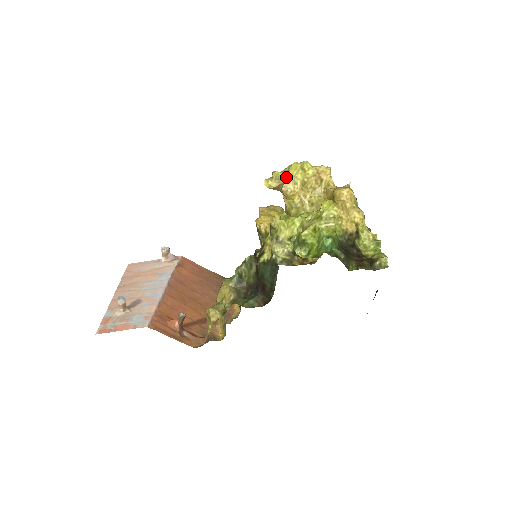
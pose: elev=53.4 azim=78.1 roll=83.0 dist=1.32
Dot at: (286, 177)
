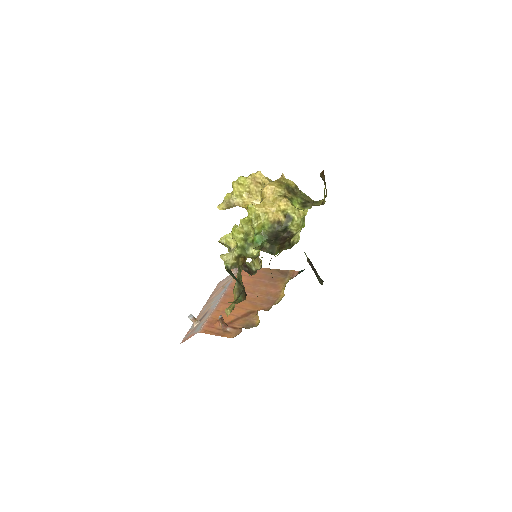
Dot at: (233, 195)
